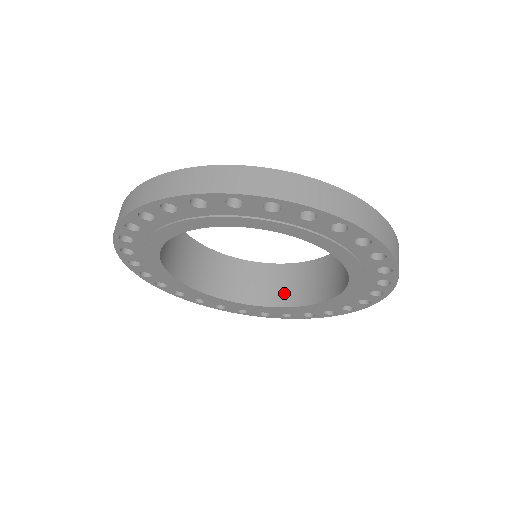
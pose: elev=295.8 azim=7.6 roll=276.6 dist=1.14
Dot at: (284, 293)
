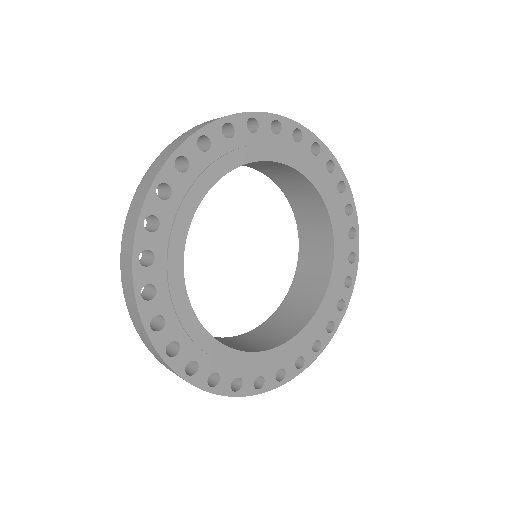
Dot at: (320, 271)
